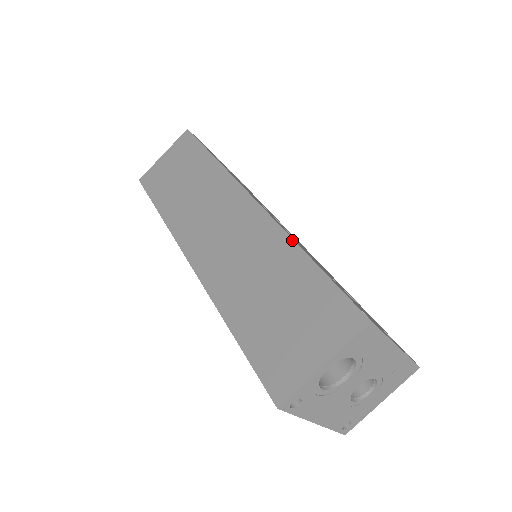
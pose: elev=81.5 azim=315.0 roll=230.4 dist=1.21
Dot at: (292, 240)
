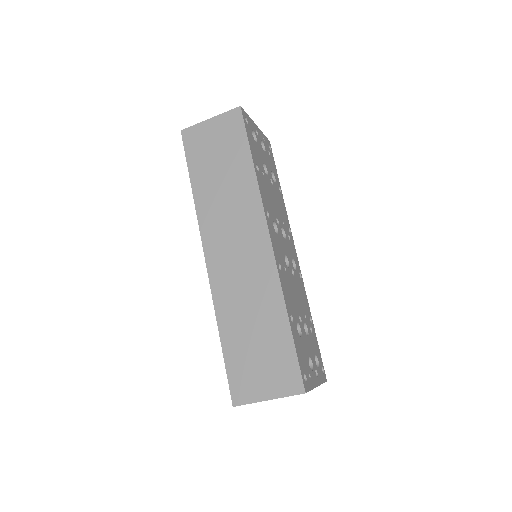
Dot at: (284, 302)
